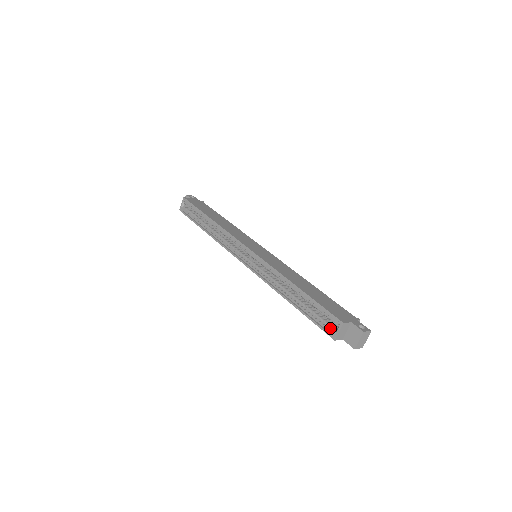
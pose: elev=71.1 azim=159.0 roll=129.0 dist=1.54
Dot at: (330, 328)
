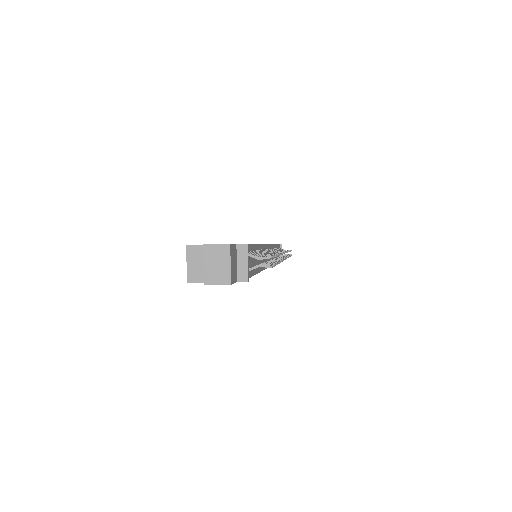
Dot at: occluded
